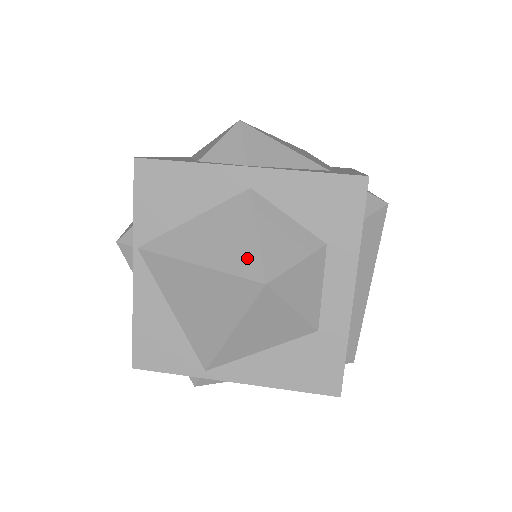
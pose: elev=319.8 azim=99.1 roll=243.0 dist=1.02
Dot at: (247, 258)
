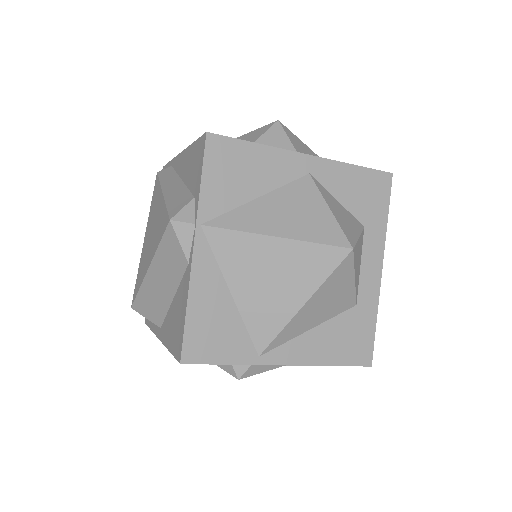
Dot at: (328, 229)
